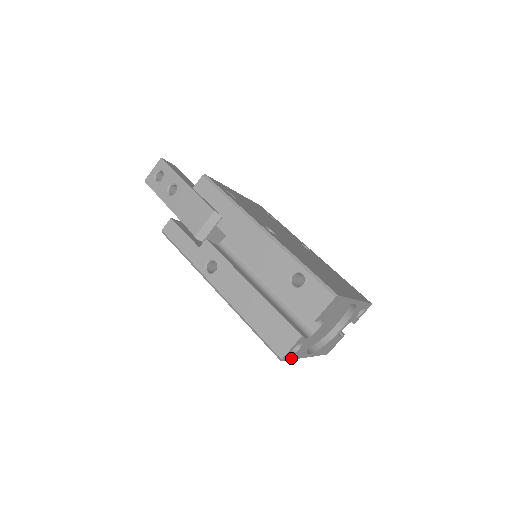
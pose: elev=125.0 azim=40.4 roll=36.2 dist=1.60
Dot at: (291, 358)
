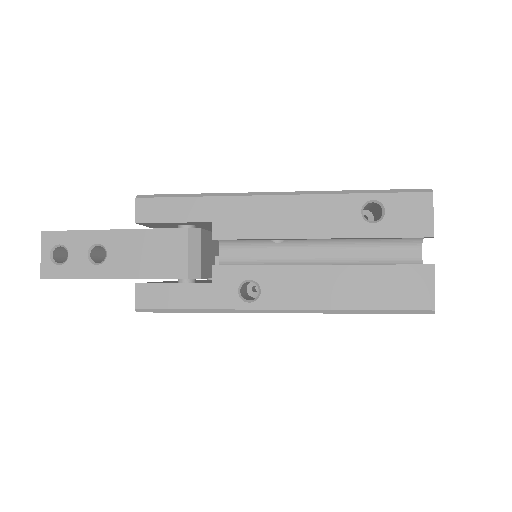
Dot at: occluded
